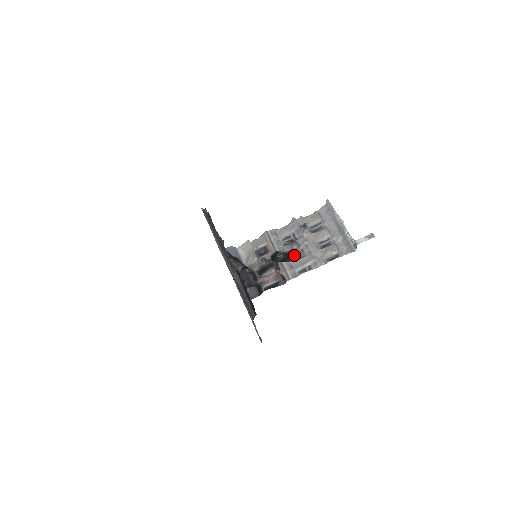
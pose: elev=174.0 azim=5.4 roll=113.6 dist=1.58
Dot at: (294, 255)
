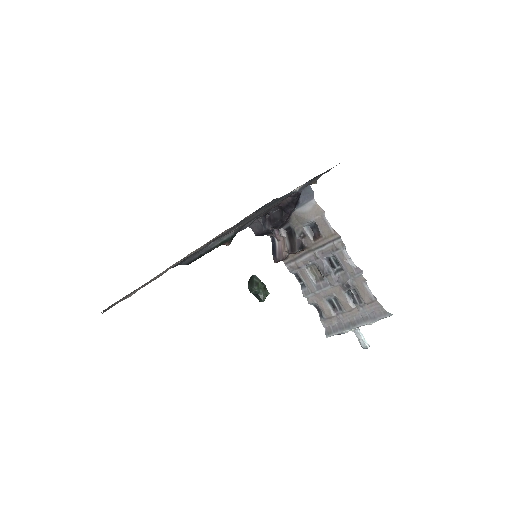
Dot at: (260, 301)
